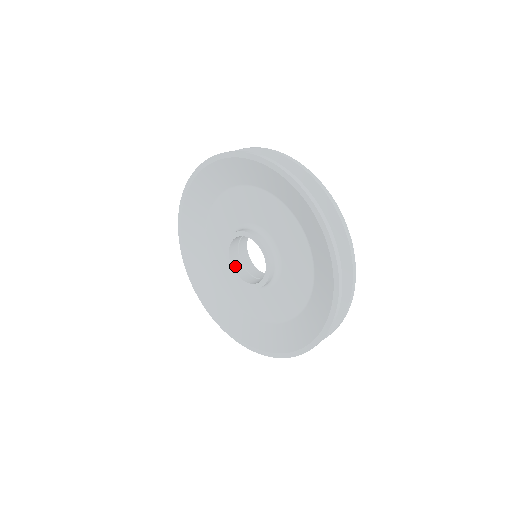
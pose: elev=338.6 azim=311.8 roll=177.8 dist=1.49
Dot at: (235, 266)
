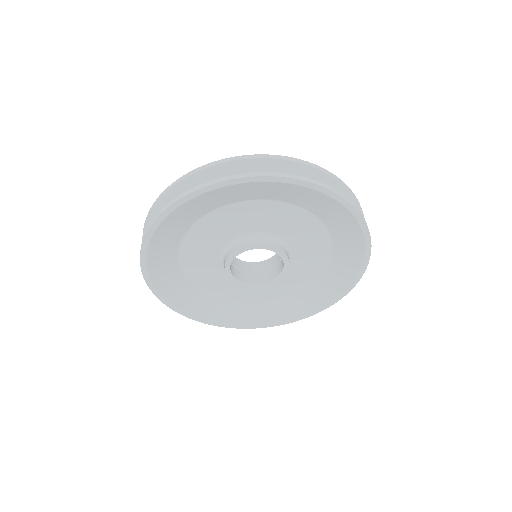
Dot at: (235, 275)
